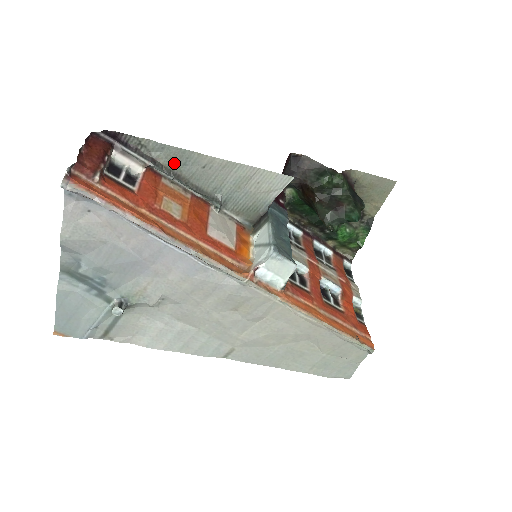
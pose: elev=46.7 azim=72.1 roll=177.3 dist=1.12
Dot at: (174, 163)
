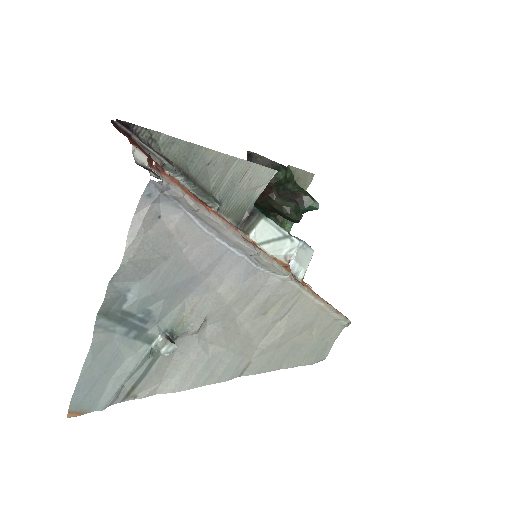
Dot at: (182, 161)
